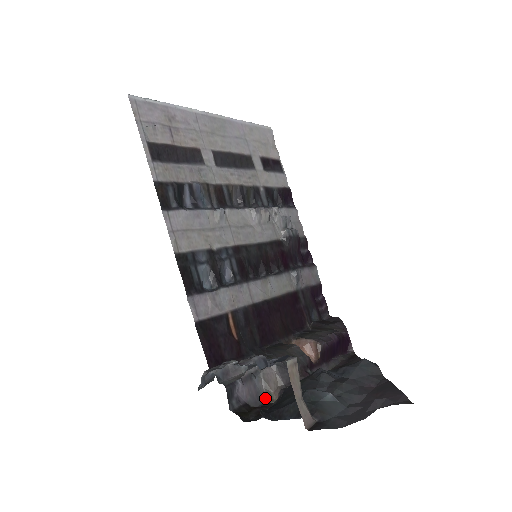
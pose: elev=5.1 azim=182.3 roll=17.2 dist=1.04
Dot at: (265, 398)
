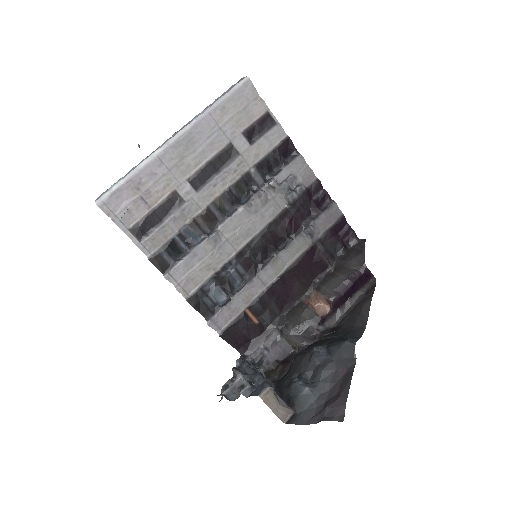
Dot at: (292, 348)
